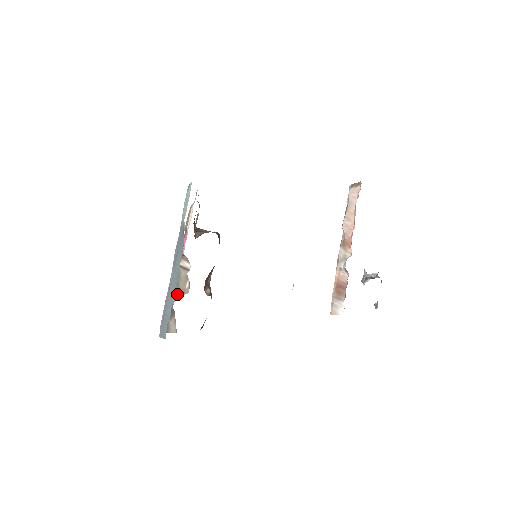
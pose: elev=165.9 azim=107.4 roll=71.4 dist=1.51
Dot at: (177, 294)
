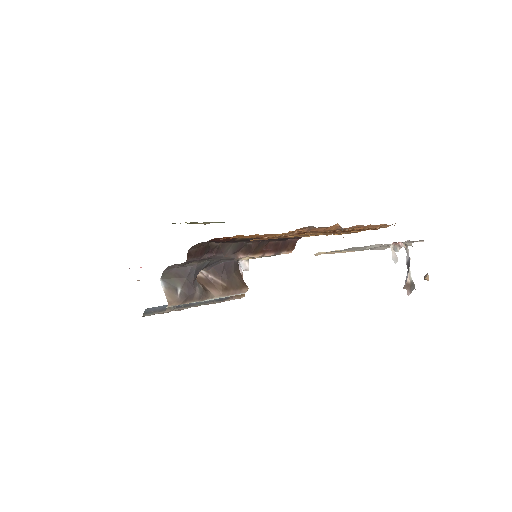
Dot at: occluded
